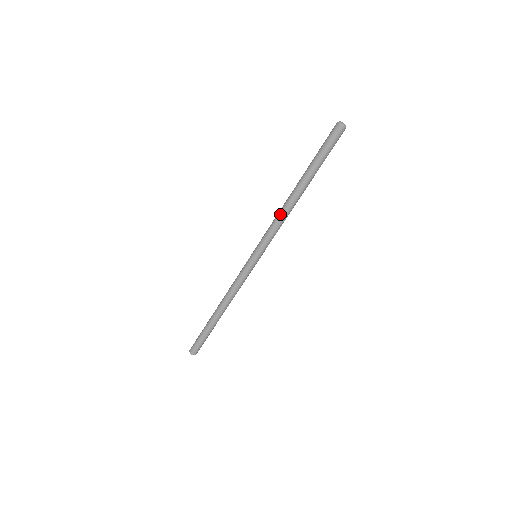
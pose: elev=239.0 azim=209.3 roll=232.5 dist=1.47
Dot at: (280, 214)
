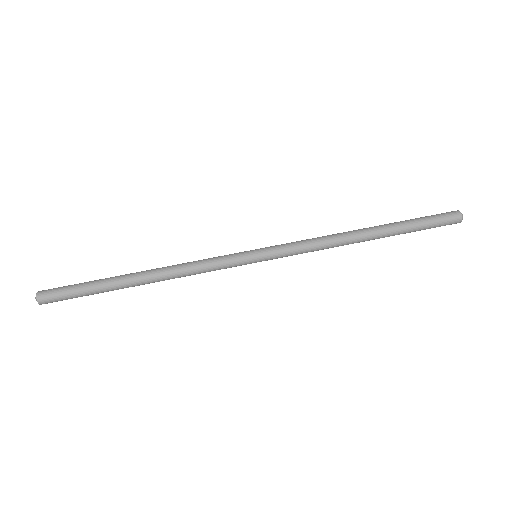
Dot at: (330, 237)
